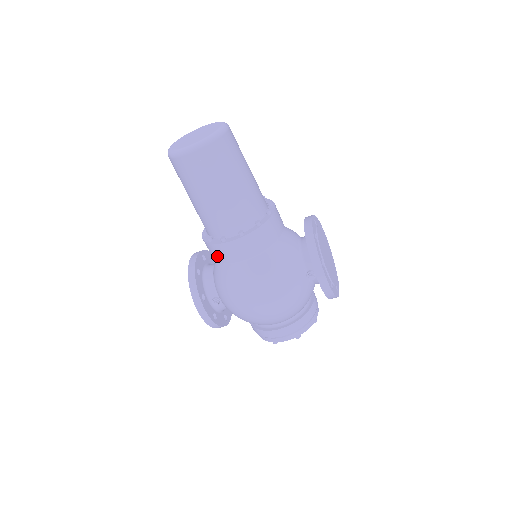
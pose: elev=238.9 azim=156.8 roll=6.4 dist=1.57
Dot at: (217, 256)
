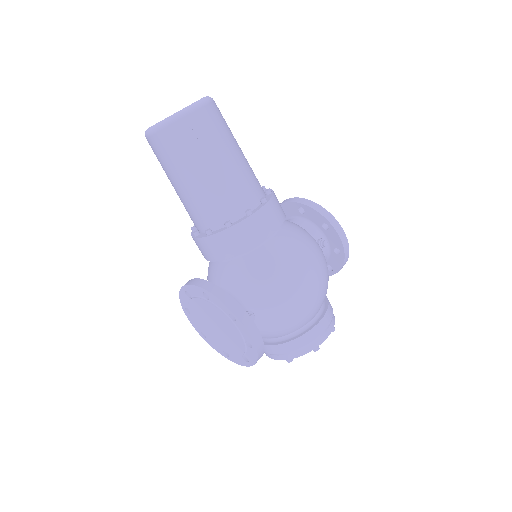
Dot at: (243, 241)
